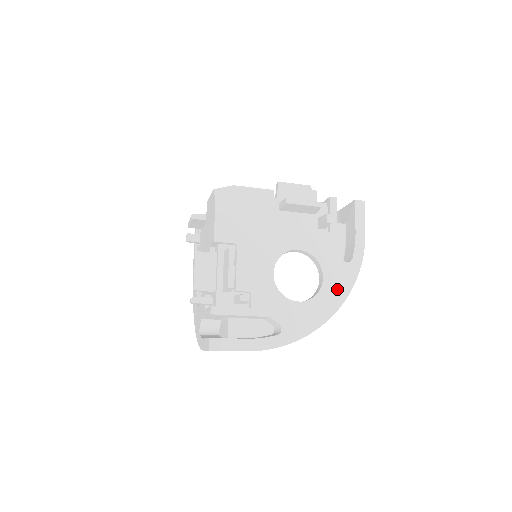
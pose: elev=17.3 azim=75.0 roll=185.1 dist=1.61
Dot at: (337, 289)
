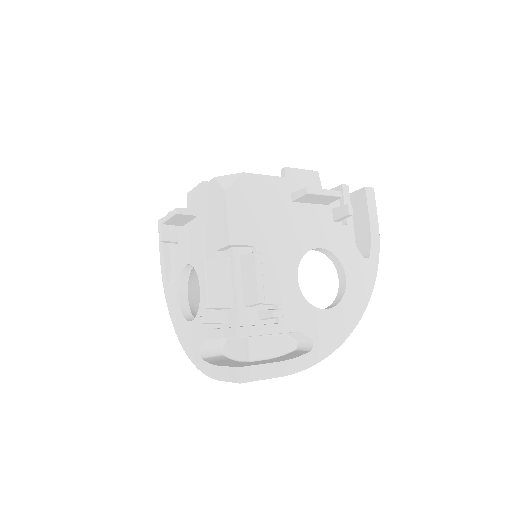
Dot at: (360, 290)
